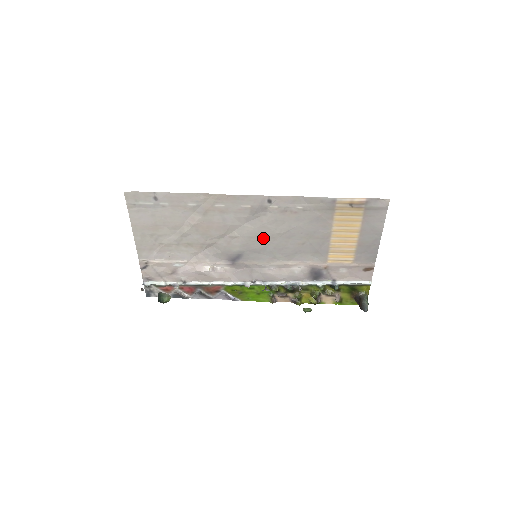
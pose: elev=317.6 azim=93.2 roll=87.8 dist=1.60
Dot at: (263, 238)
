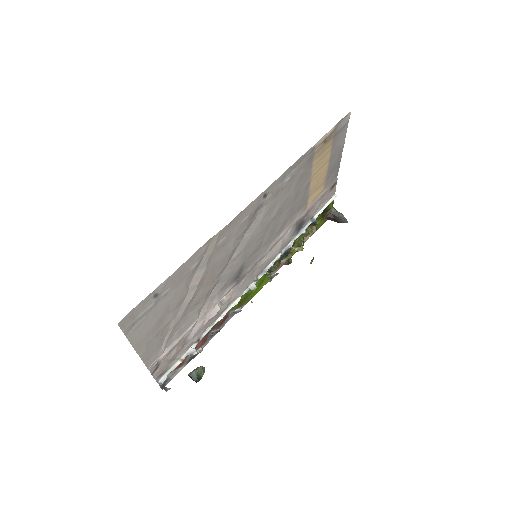
Dot at: (260, 235)
